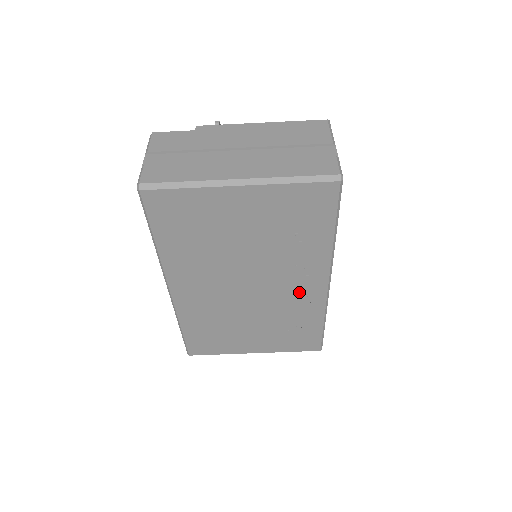
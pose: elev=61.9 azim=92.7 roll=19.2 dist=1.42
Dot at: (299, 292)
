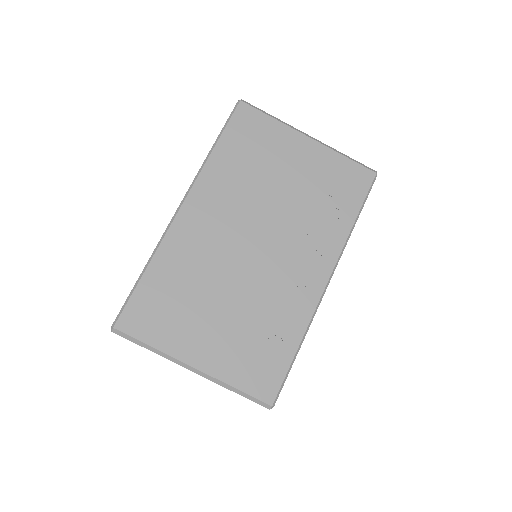
Dot at: (297, 279)
